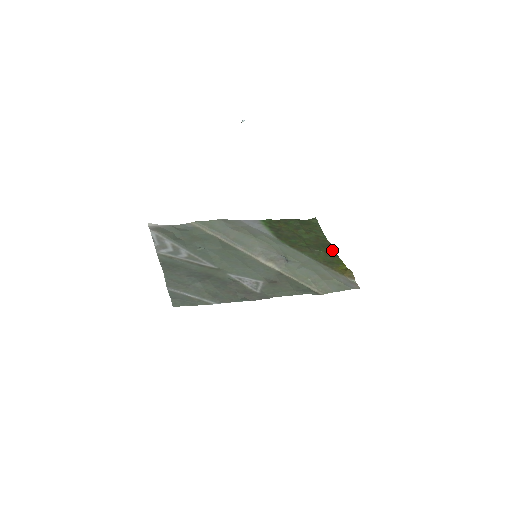
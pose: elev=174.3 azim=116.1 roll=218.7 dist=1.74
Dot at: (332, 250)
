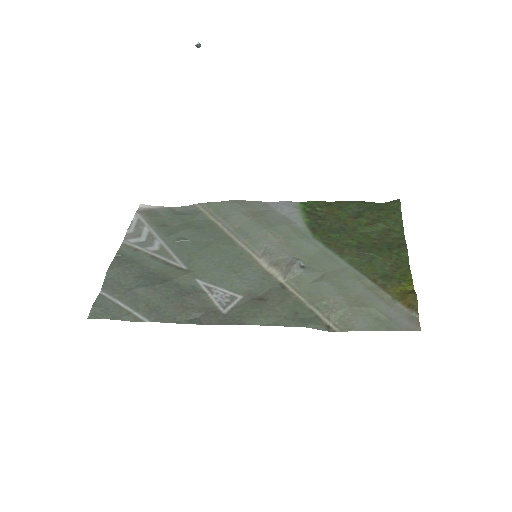
Dot at: (402, 255)
